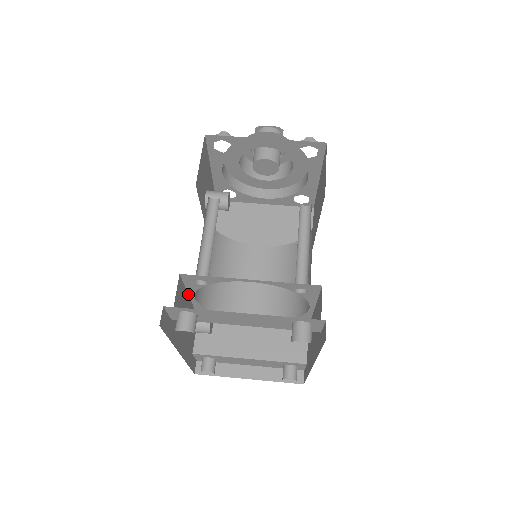
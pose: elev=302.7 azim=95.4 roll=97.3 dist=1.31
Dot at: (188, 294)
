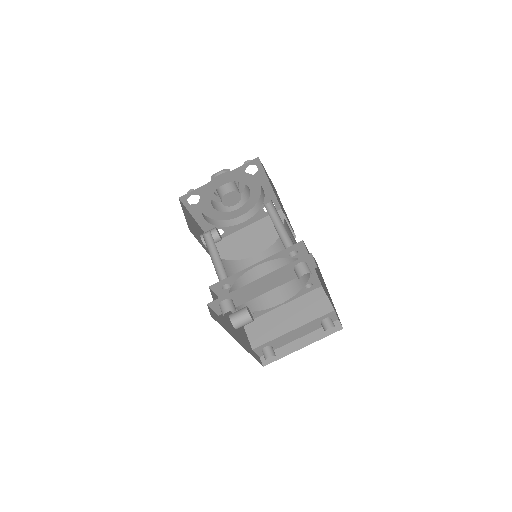
Dot at: occluded
